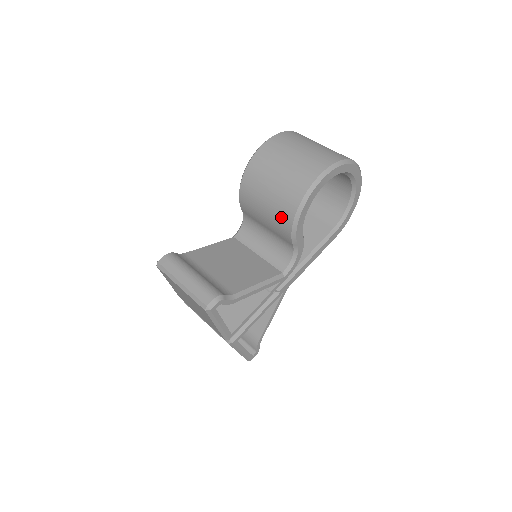
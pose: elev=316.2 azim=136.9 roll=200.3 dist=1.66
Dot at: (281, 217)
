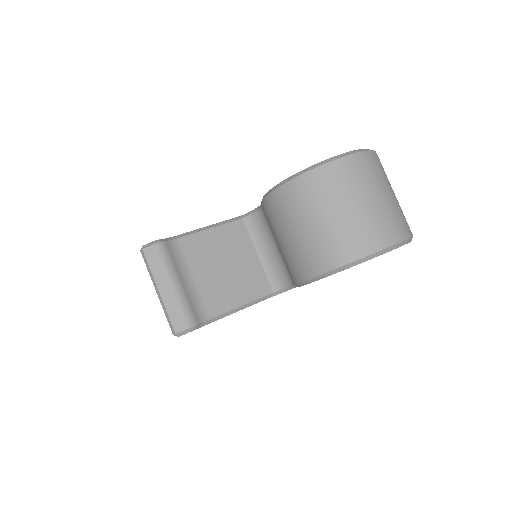
Dot at: (293, 265)
